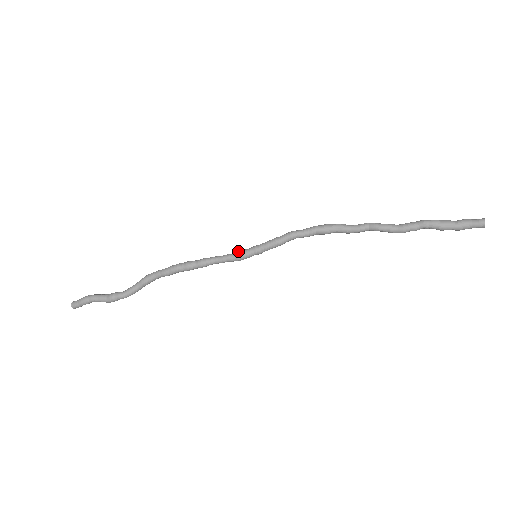
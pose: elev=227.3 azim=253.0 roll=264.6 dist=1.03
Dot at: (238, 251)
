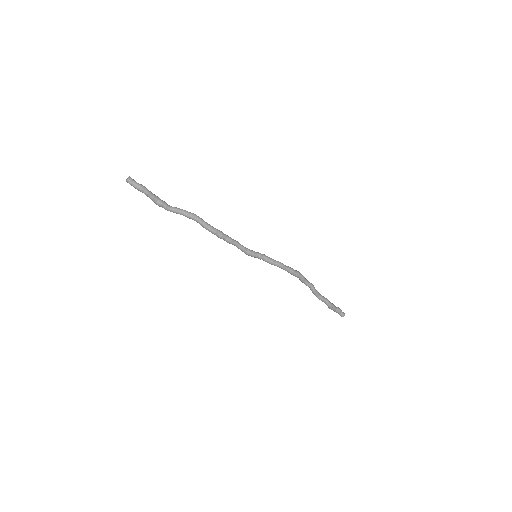
Dot at: (251, 252)
